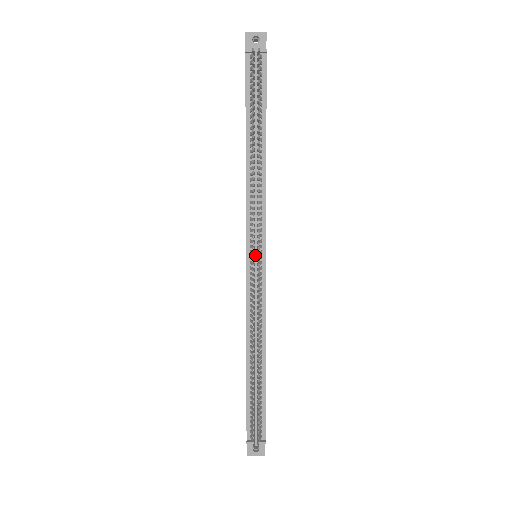
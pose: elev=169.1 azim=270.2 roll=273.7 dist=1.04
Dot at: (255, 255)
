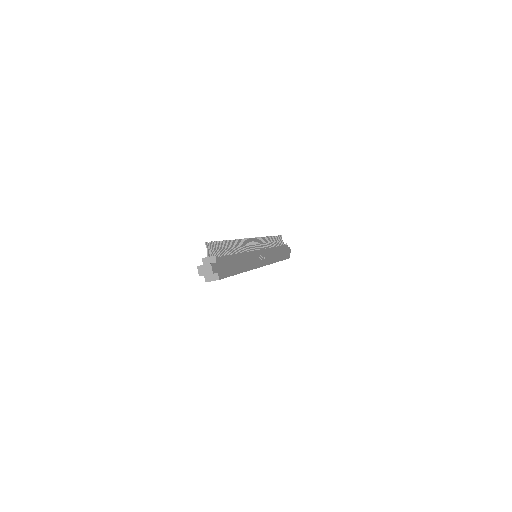
Dot at: occluded
